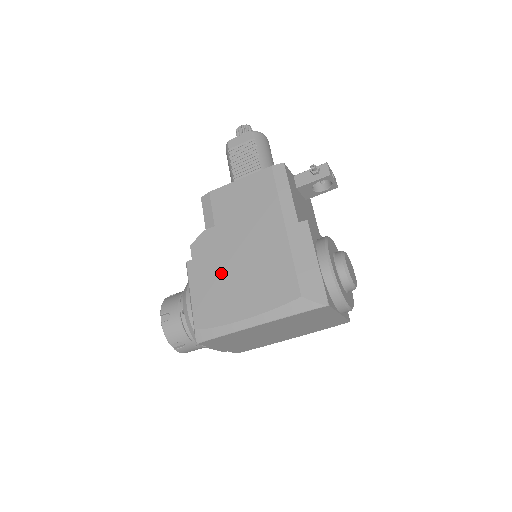
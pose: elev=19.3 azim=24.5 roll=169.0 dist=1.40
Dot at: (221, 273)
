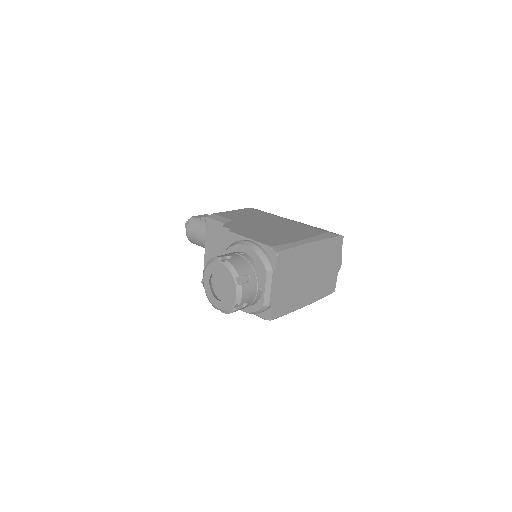
Dot at: (262, 231)
